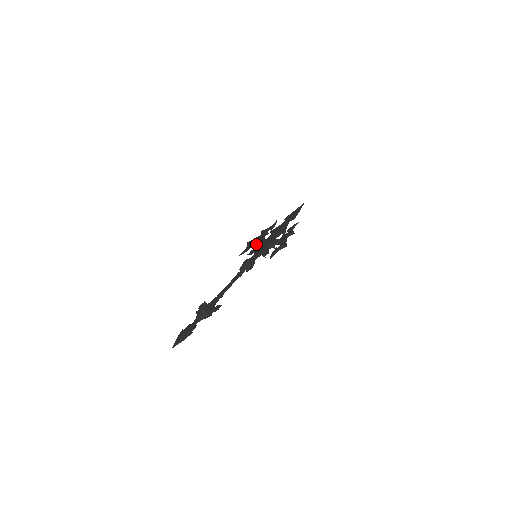
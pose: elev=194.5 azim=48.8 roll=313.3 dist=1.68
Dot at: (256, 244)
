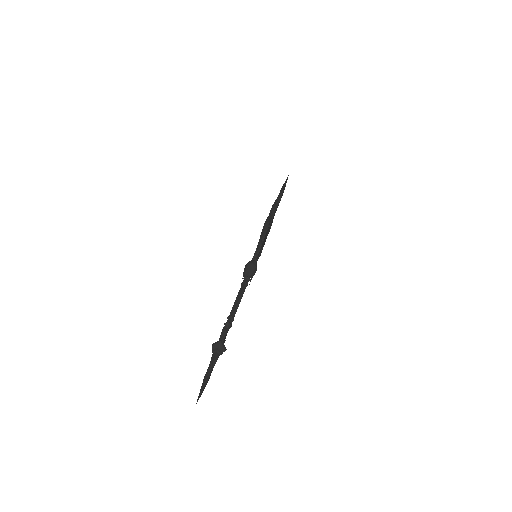
Dot at: occluded
